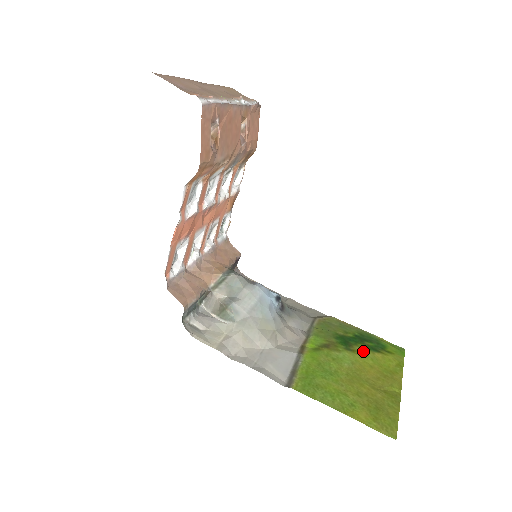
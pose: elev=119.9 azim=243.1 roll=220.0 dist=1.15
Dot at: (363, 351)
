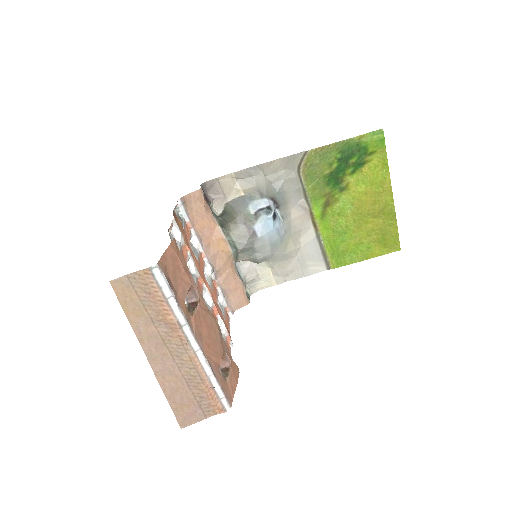
Dot at: (353, 178)
